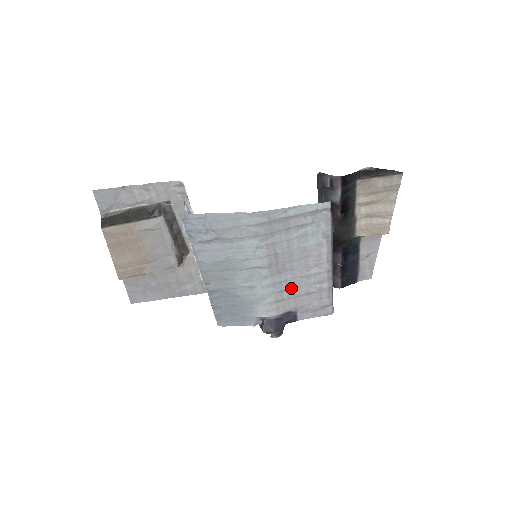
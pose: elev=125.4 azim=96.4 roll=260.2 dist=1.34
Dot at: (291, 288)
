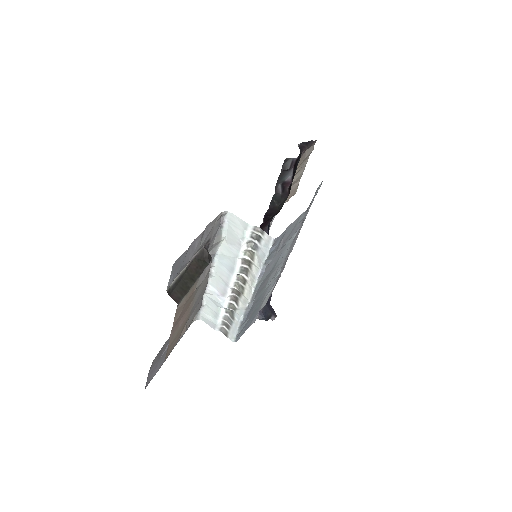
Dot at: occluded
